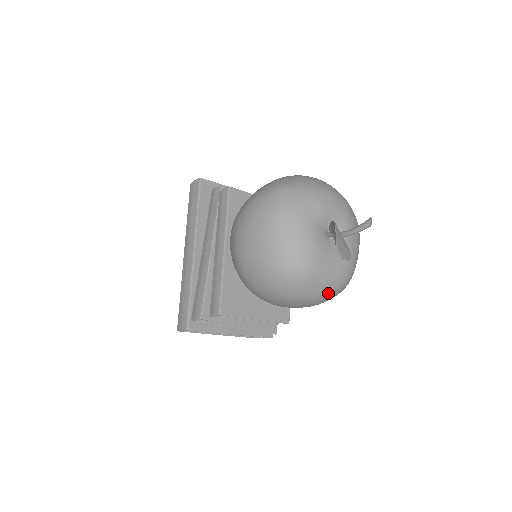
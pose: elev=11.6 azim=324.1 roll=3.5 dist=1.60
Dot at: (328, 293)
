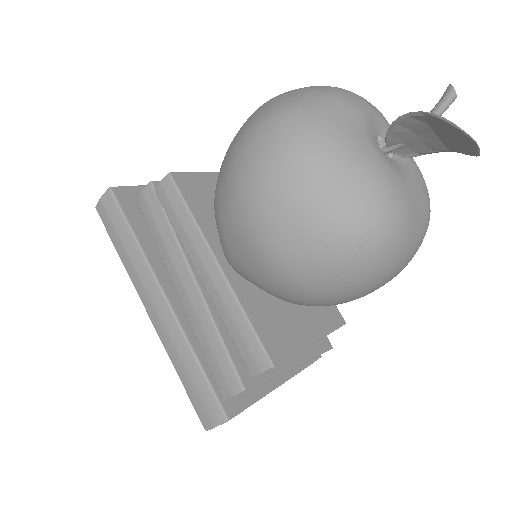
Dot at: (421, 239)
